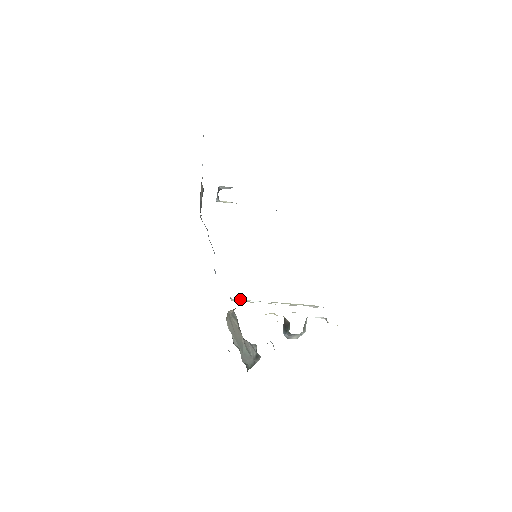
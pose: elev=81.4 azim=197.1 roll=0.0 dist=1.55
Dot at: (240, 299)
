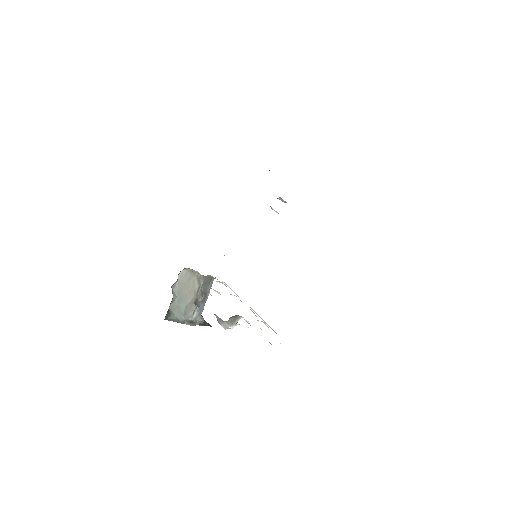
Dot at: (226, 284)
